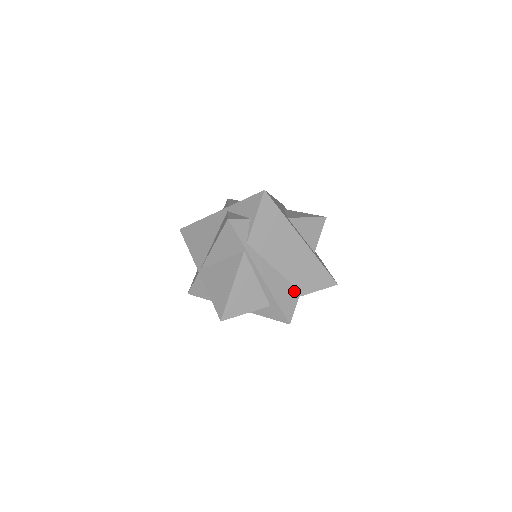
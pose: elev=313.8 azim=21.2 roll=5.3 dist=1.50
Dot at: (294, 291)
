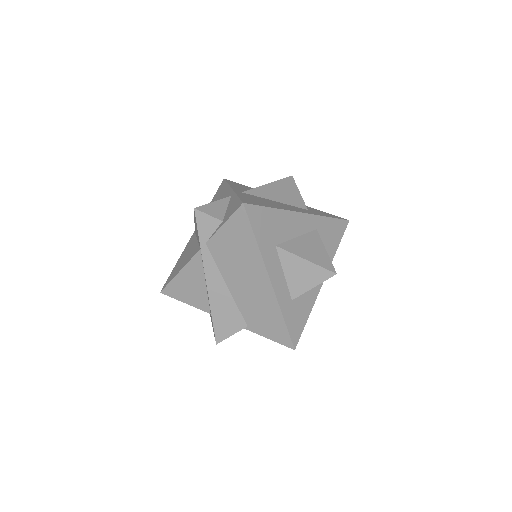
Dot at: (240, 320)
